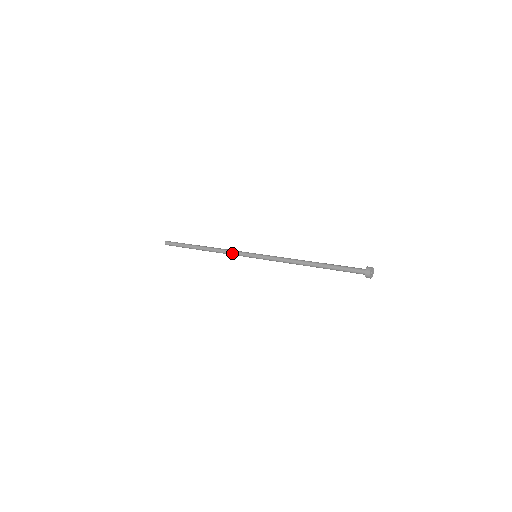
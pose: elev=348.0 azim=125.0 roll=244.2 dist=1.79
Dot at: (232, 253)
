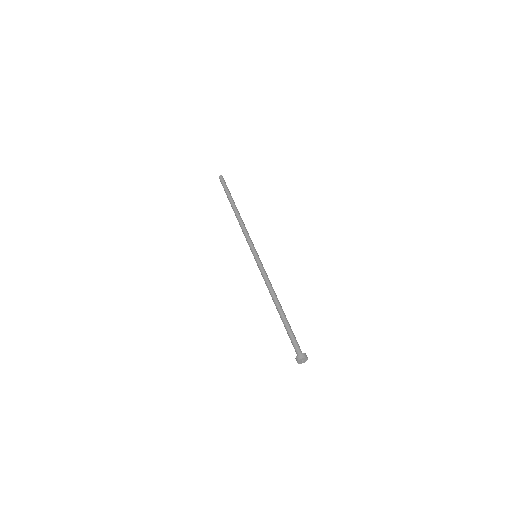
Dot at: (245, 236)
